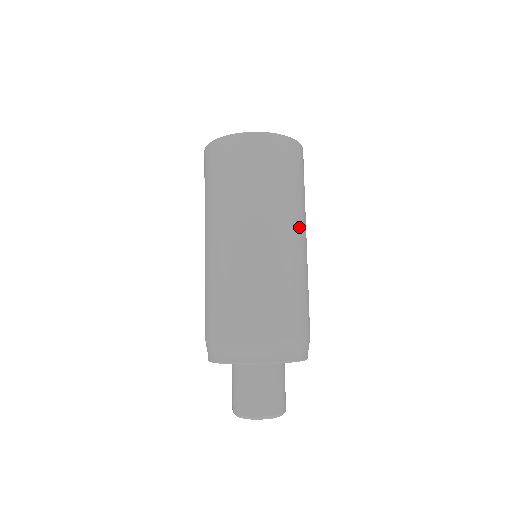
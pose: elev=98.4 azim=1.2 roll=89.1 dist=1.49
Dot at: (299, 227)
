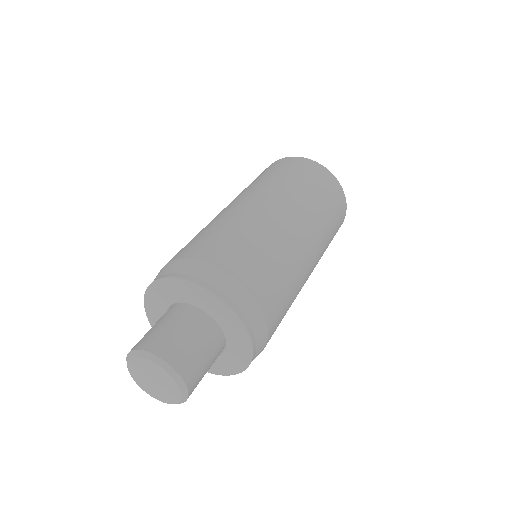
Dot at: (308, 226)
